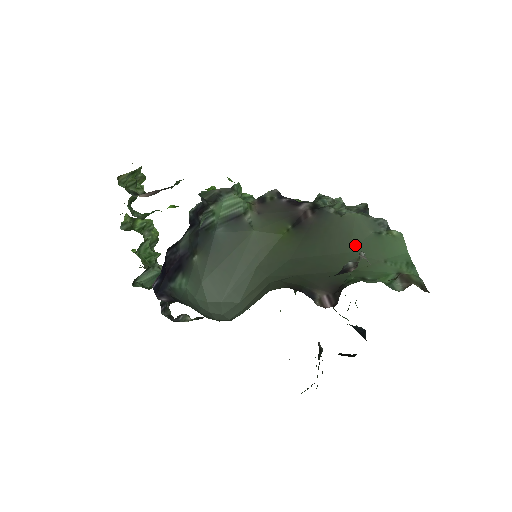
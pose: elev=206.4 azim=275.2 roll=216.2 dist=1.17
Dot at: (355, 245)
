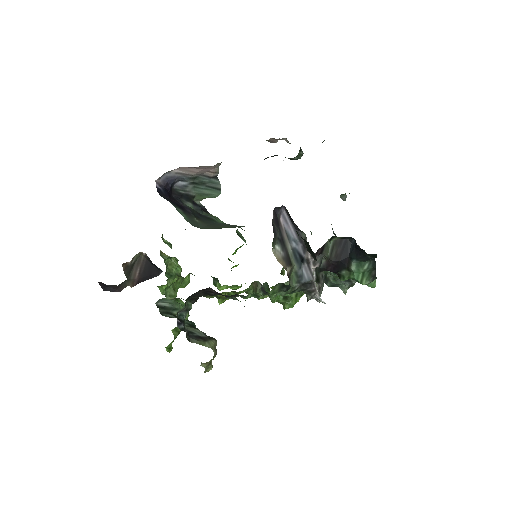
Dot at: occluded
